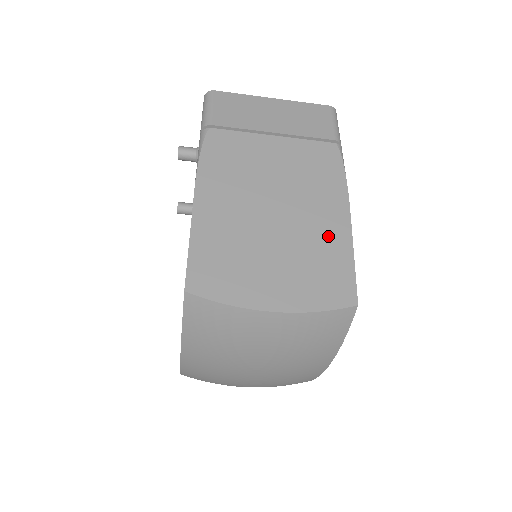
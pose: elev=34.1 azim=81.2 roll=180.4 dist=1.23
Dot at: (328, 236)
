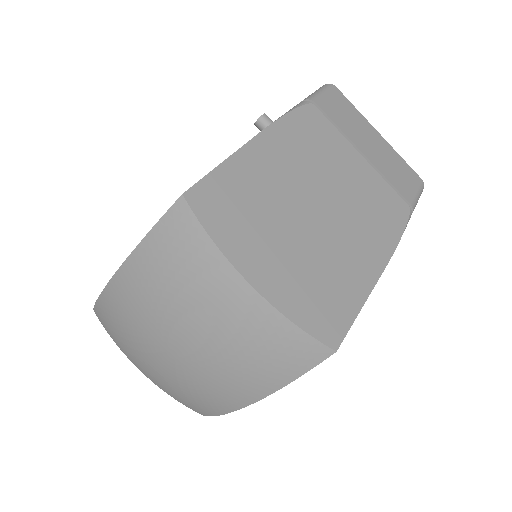
Dot at: (351, 269)
